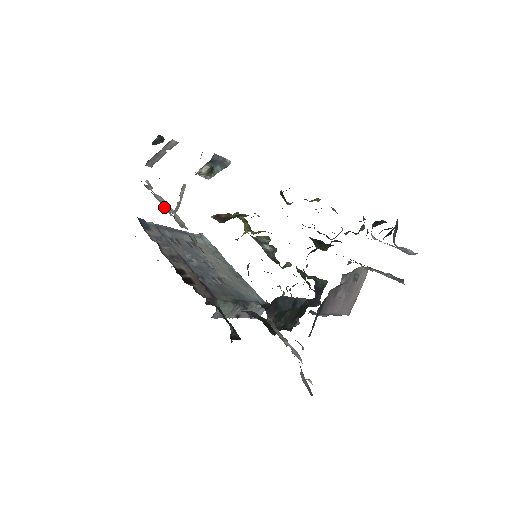
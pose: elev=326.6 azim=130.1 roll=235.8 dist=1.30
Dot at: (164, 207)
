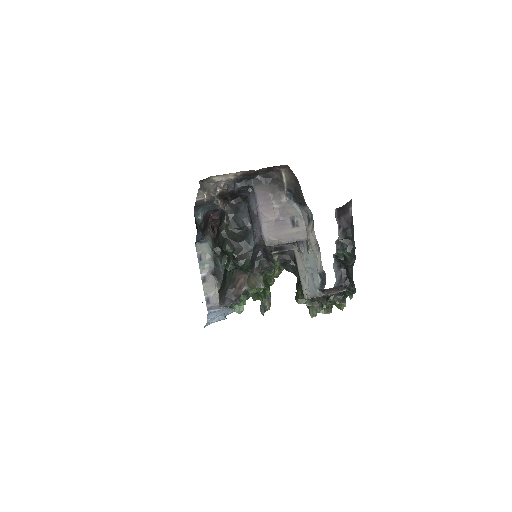
Dot at: occluded
